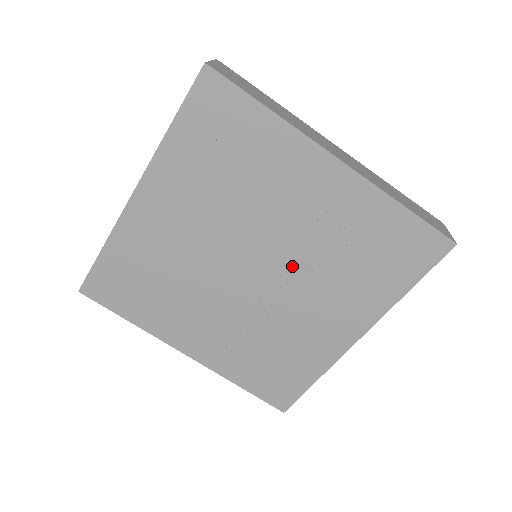
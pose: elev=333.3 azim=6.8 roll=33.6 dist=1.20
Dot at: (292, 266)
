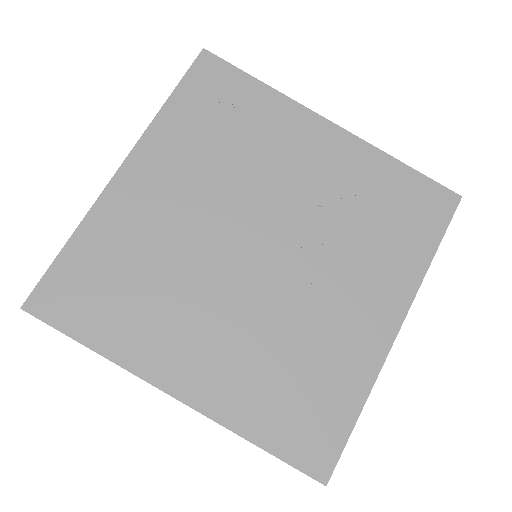
Dot at: (305, 238)
